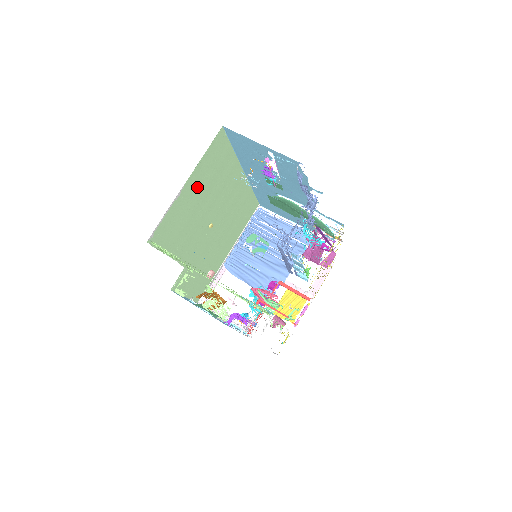
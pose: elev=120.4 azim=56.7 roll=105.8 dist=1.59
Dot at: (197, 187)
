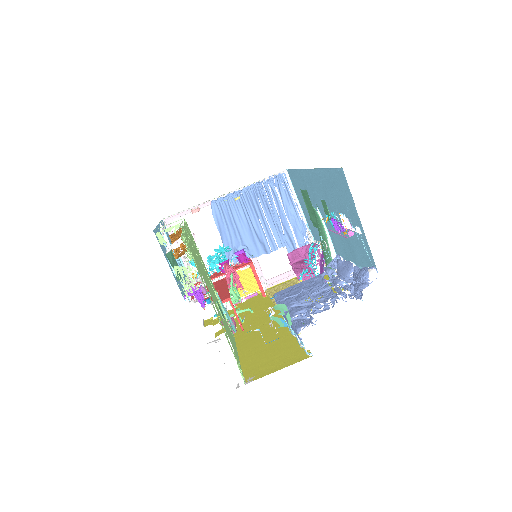
Dot at: occluded
